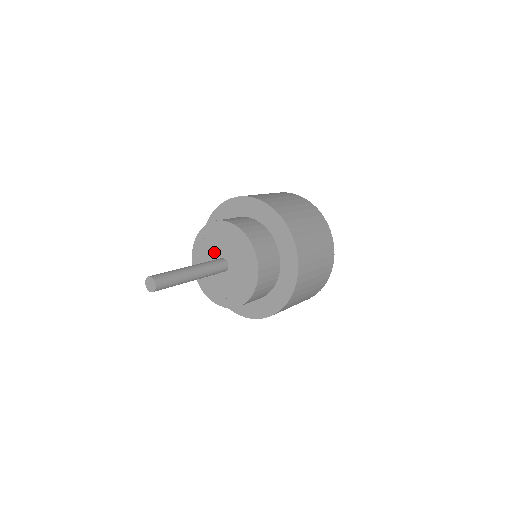
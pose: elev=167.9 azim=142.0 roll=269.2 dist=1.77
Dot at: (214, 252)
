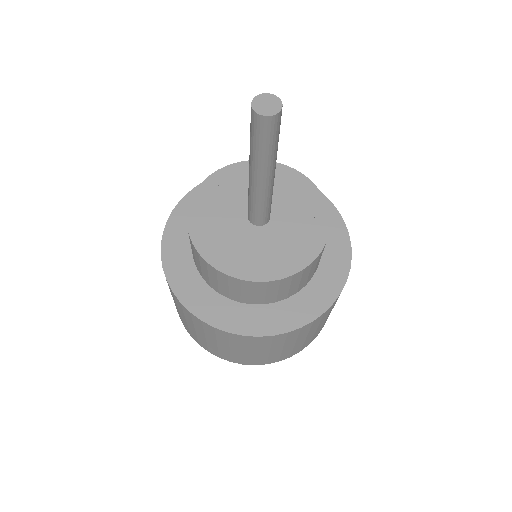
Dot at: occluded
